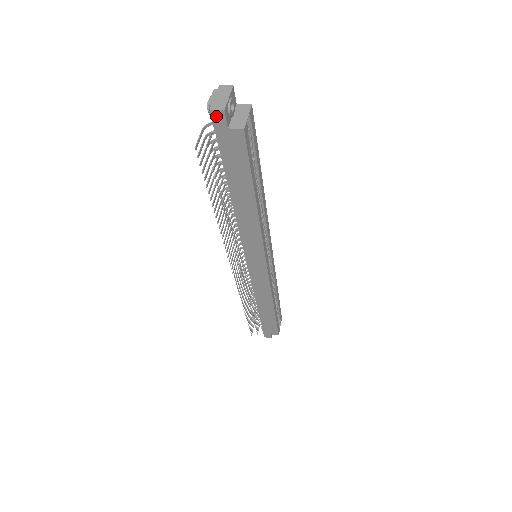
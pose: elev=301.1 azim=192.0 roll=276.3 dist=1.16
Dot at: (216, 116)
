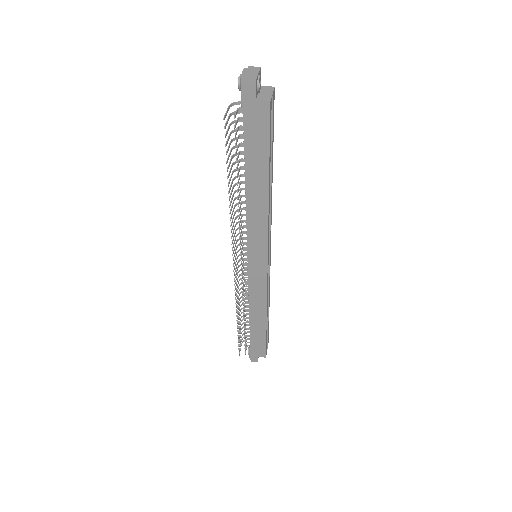
Dot at: (247, 87)
